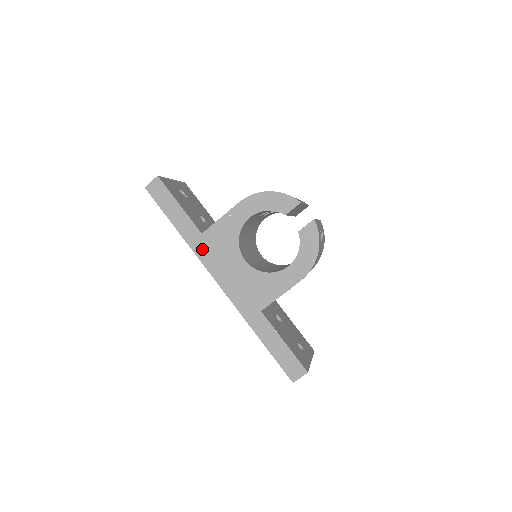
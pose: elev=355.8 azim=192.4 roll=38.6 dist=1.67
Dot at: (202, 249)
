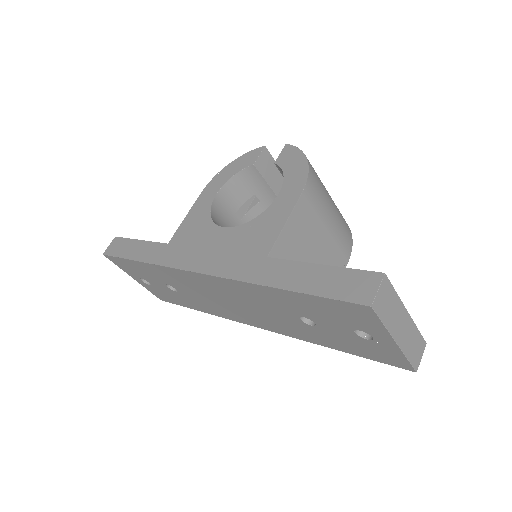
Dot at: (171, 256)
